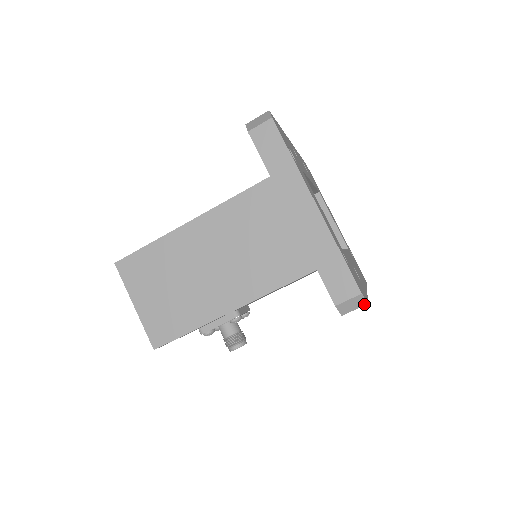
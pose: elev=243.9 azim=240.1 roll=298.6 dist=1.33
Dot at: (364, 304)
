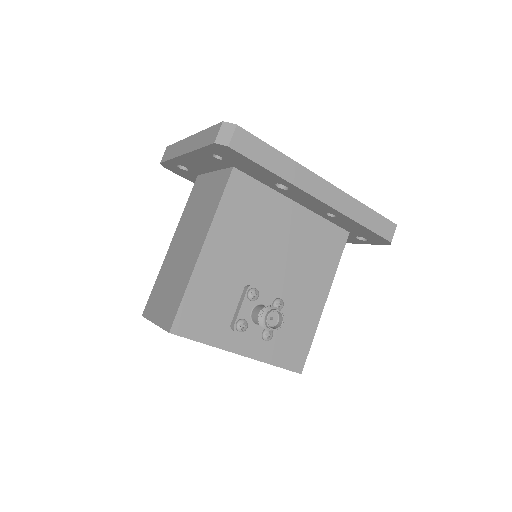
Dot at: (234, 127)
